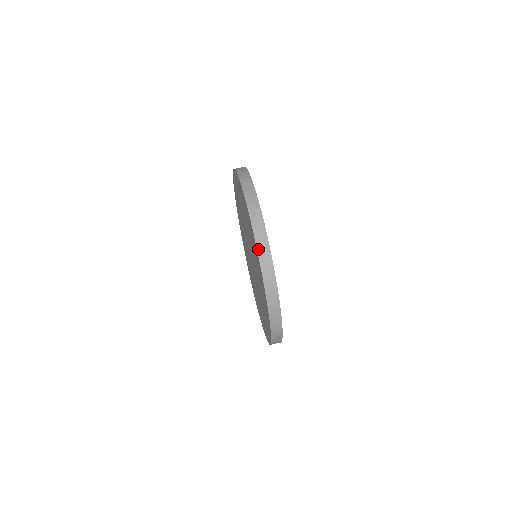
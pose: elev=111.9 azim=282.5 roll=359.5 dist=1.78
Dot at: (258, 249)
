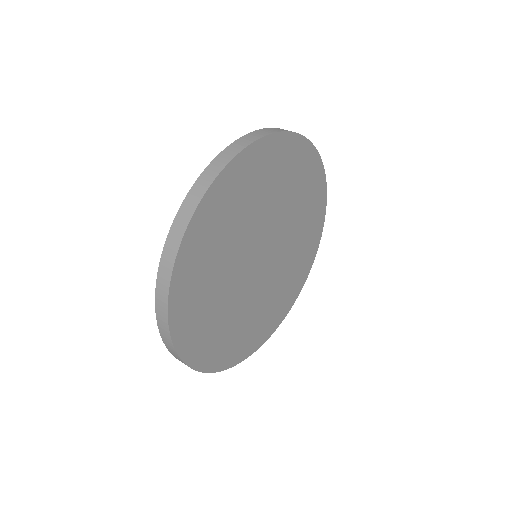
Dot at: (192, 189)
